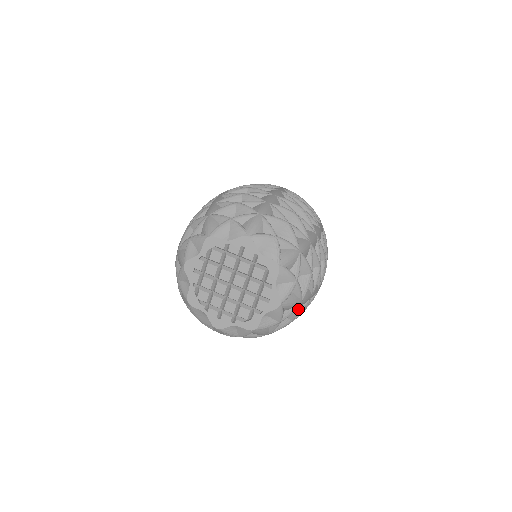
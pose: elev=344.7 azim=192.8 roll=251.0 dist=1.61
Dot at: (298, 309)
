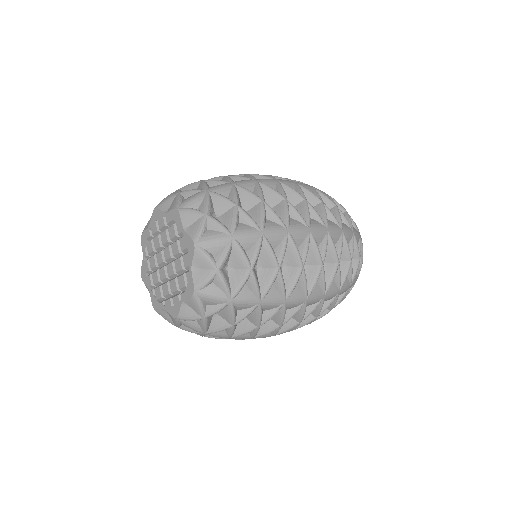
Dot at: (237, 248)
